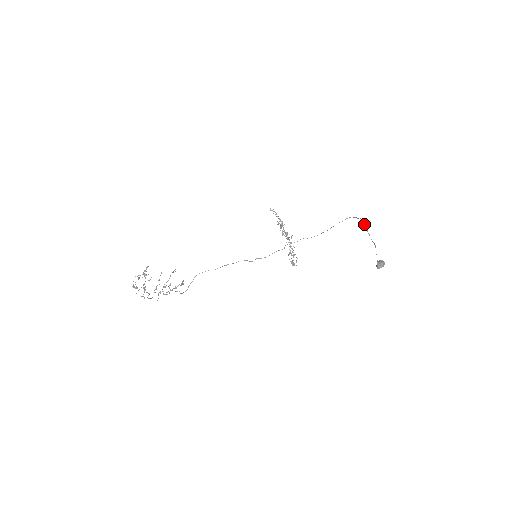
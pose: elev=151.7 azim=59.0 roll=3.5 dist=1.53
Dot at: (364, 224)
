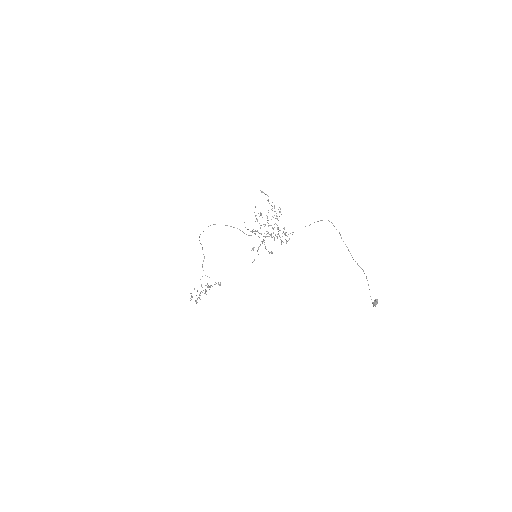
Dot at: occluded
